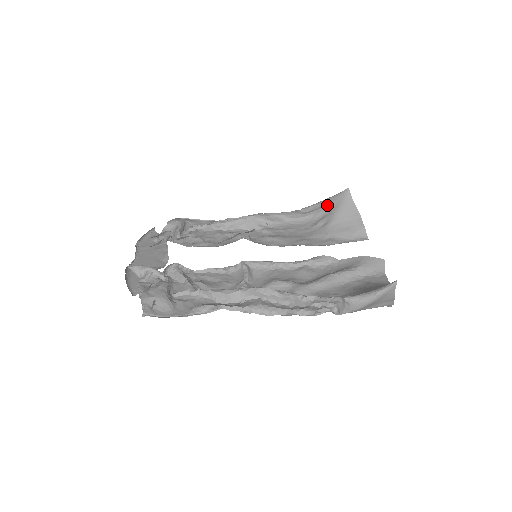
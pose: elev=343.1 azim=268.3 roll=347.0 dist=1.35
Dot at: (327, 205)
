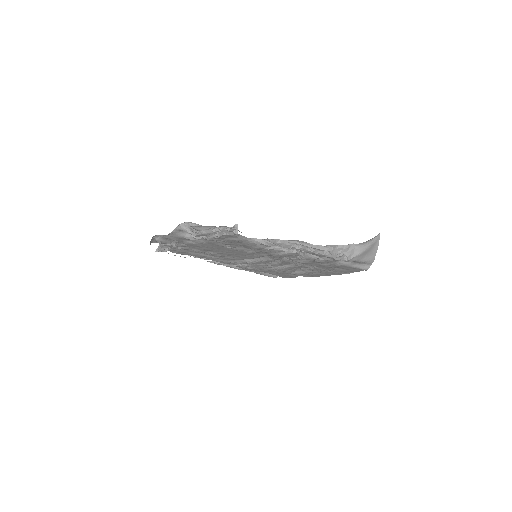
Dot at: occluded
